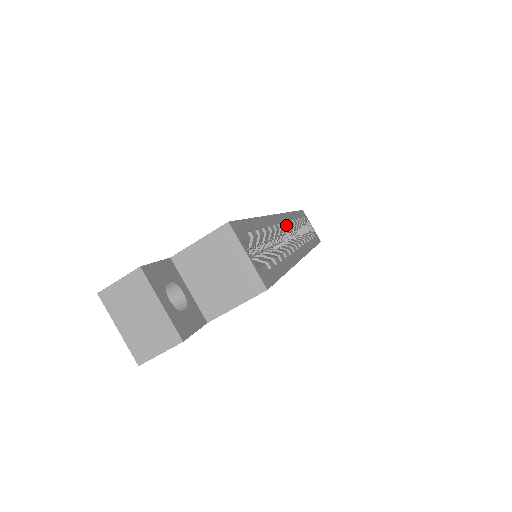
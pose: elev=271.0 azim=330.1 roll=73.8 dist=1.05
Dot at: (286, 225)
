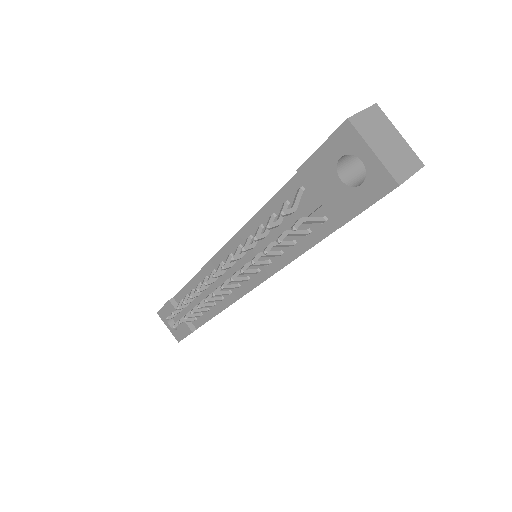
Dot at: occluded
